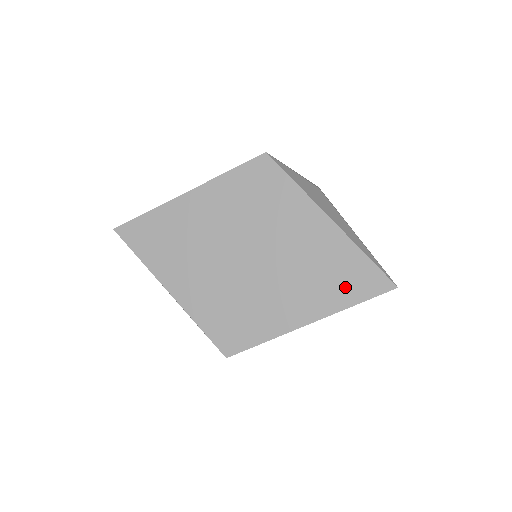
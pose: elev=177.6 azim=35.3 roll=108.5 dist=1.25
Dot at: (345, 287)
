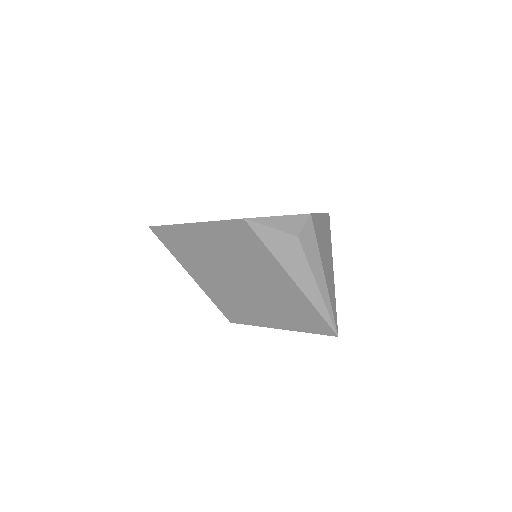
Dot at: (302, 321)
